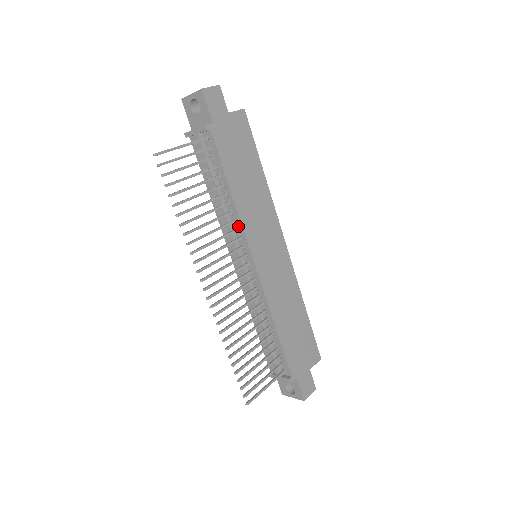
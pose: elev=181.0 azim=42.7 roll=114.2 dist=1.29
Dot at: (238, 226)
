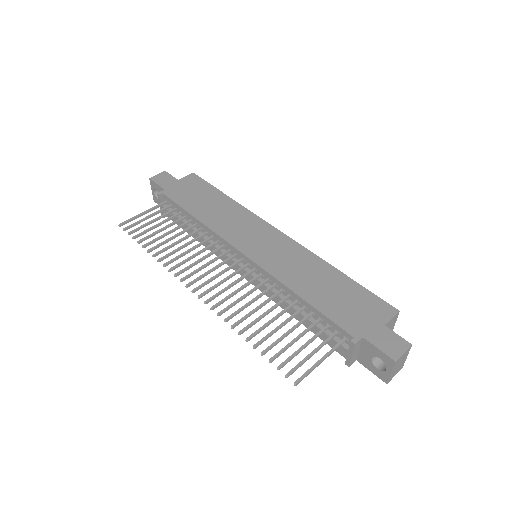
Dot at: (217, 238)
